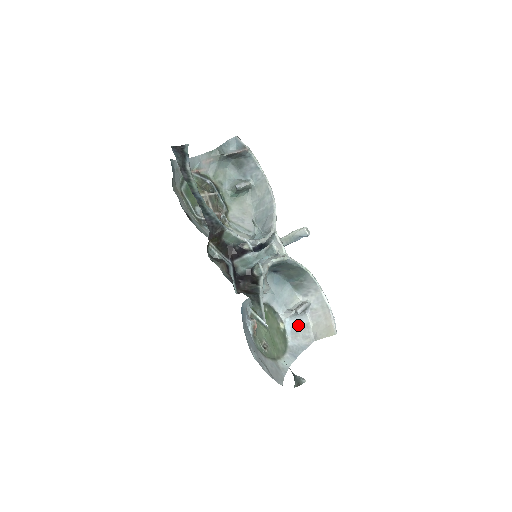
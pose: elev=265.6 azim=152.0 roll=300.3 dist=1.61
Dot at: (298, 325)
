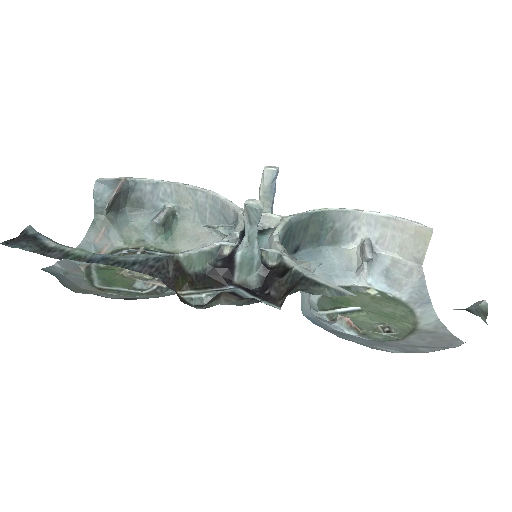
Dot at: (386, 272)
